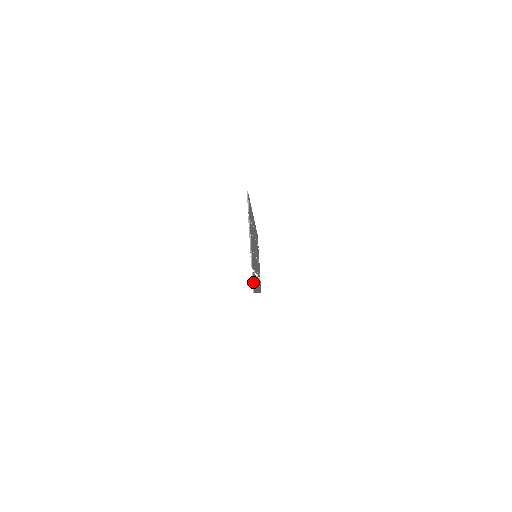
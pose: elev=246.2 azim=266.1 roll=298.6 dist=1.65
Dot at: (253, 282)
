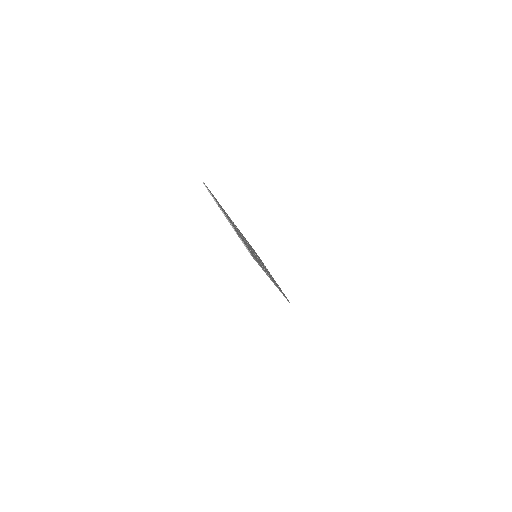
Dot at: (246, 247)
